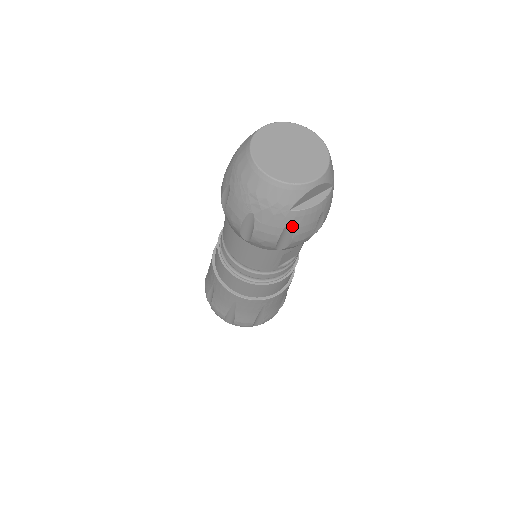
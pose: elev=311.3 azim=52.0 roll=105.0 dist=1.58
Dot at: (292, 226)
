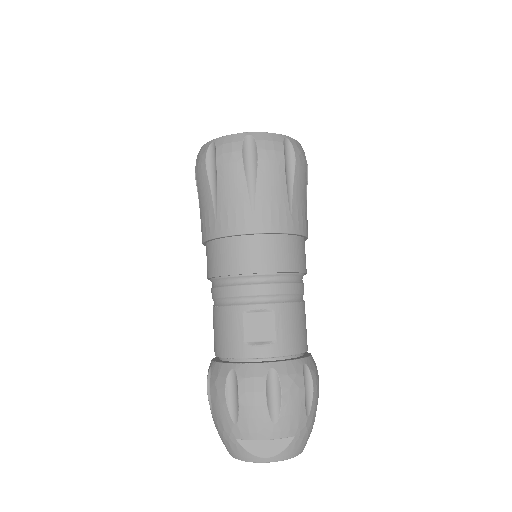
Dot at: occluded
